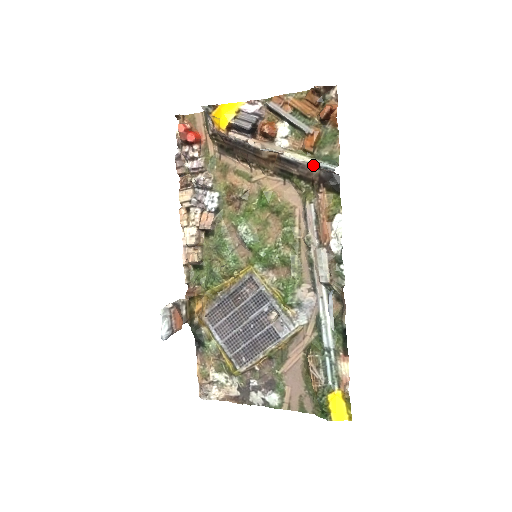
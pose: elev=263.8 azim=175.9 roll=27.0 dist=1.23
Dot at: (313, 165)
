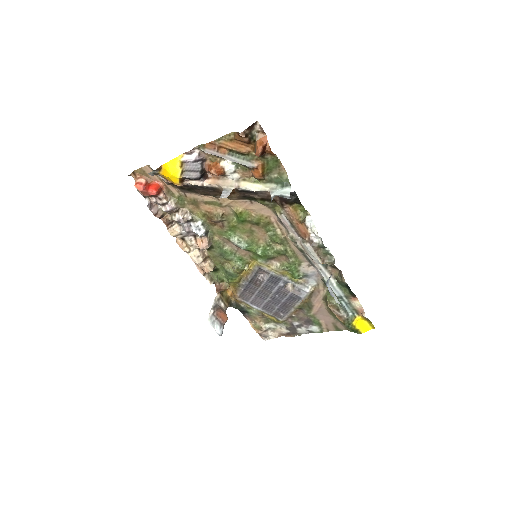
Dot at: (271, 199)
